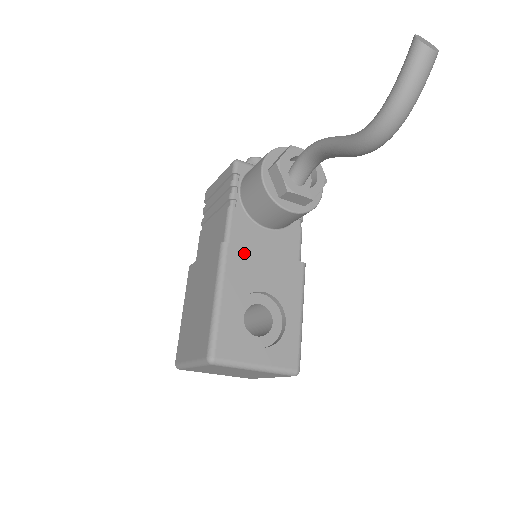
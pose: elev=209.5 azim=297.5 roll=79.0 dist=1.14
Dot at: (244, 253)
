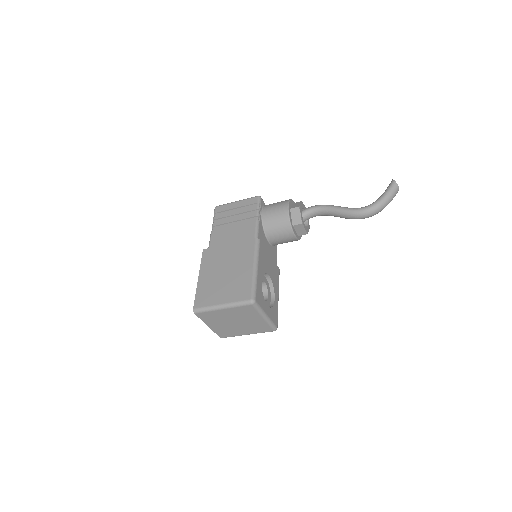
Dot at: (264, 249)
